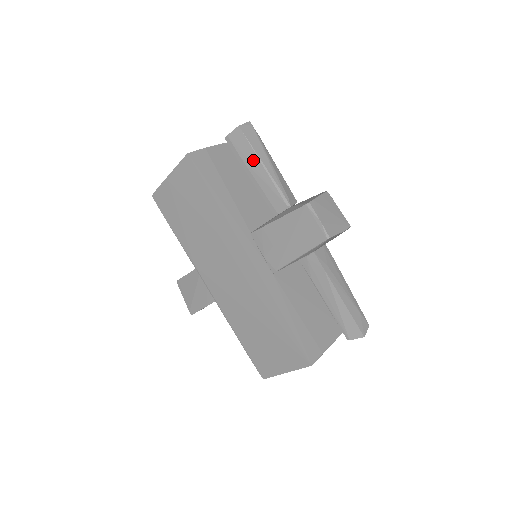
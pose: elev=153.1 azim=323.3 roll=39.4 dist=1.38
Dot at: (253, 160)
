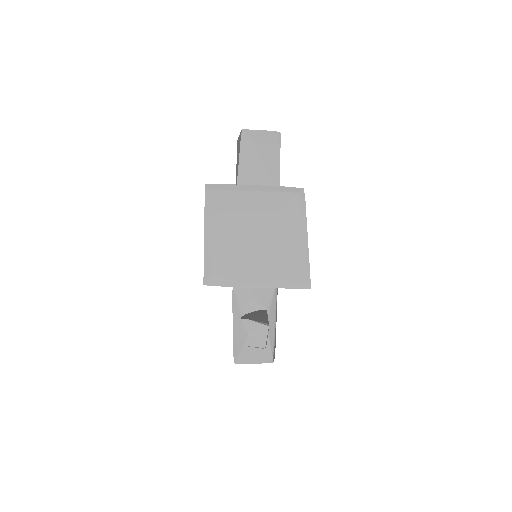
Dot at: occluded
